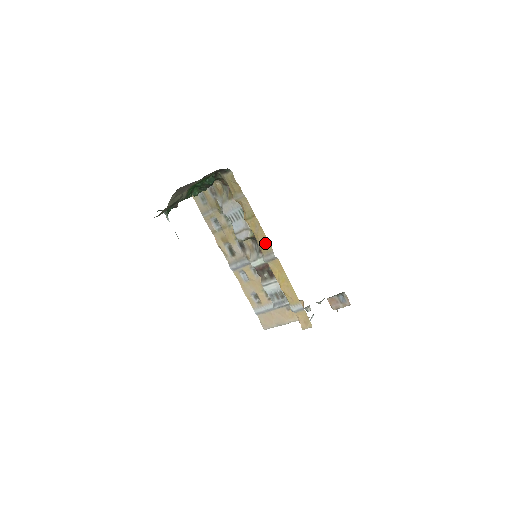
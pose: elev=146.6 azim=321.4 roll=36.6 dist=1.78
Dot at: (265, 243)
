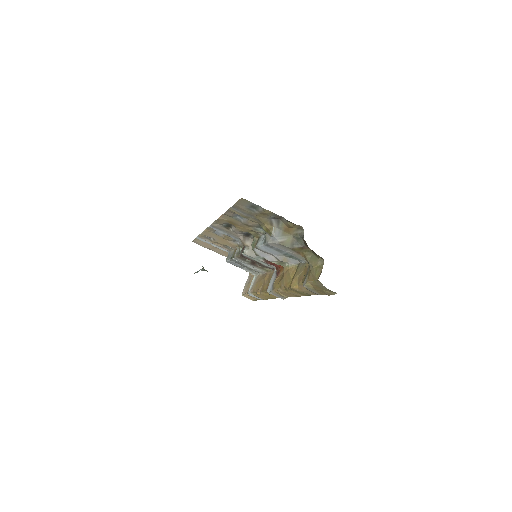
Dot at: (286, 295)
